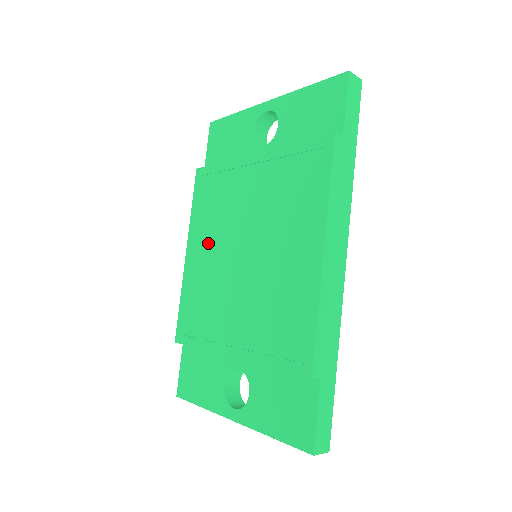
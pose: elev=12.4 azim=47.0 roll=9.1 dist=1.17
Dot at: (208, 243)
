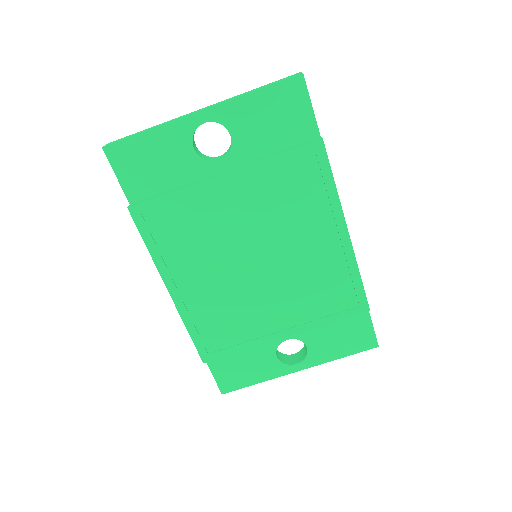
Dot at: (199, 271)
